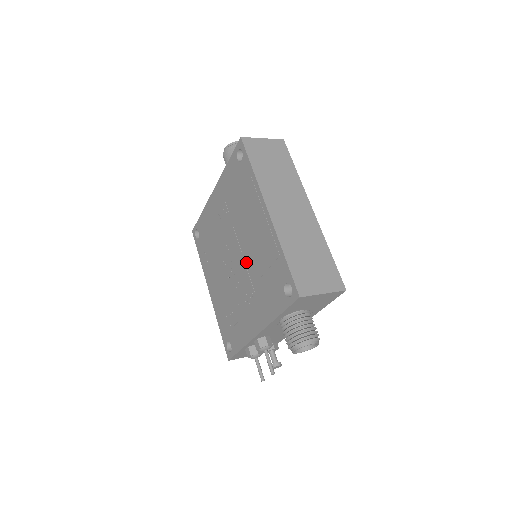
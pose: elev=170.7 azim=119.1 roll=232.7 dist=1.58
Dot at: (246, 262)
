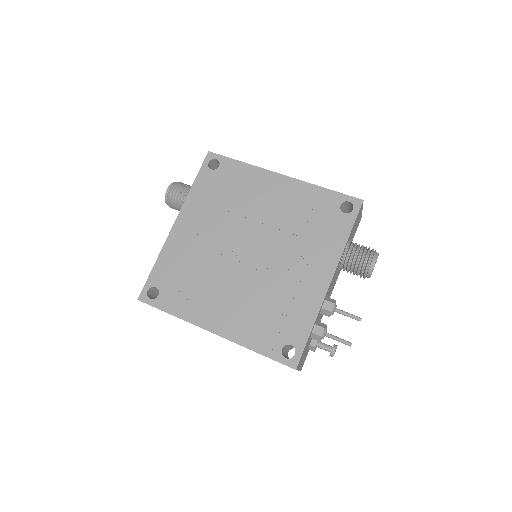
Dot at: (273, 237)
